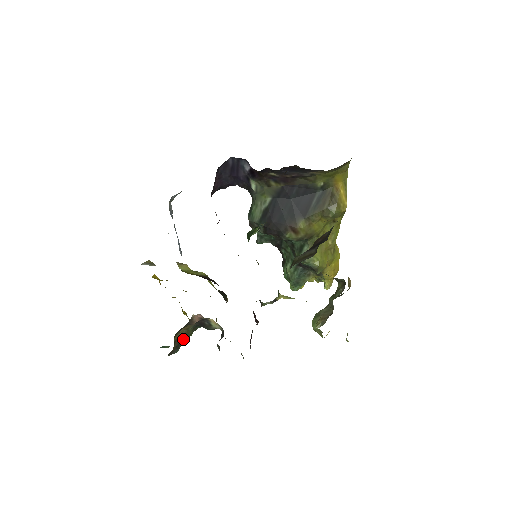
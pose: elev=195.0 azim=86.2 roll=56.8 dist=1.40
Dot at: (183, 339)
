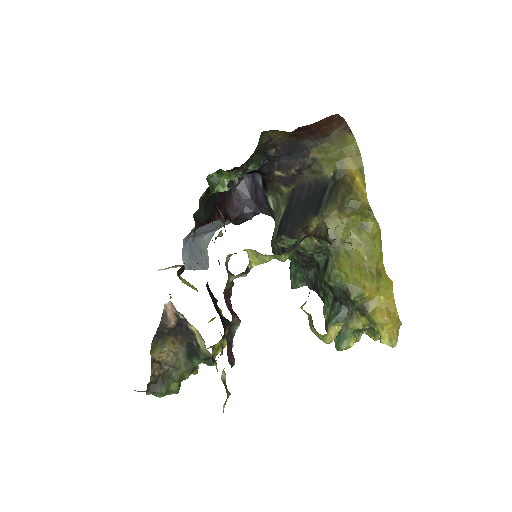
Dot at: (171, 373)
